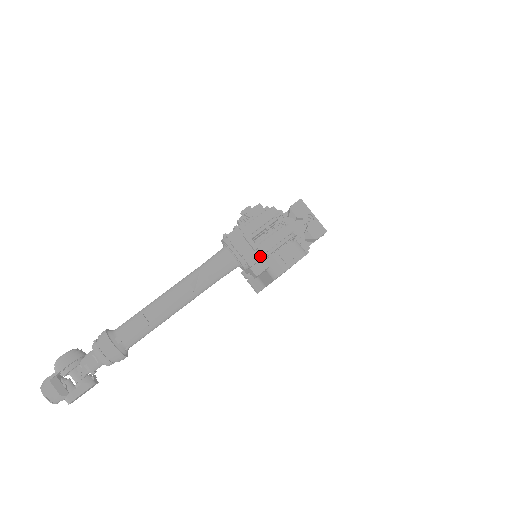
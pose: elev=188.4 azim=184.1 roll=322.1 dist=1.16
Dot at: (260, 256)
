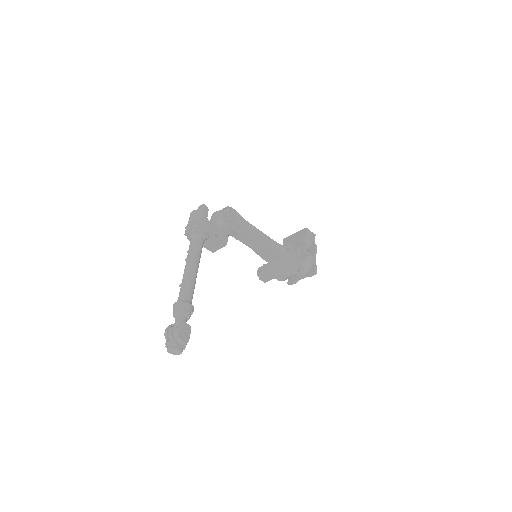
Dot at: (198, 221)
